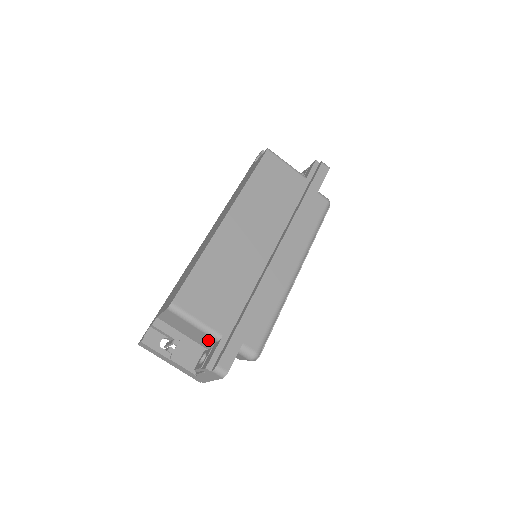
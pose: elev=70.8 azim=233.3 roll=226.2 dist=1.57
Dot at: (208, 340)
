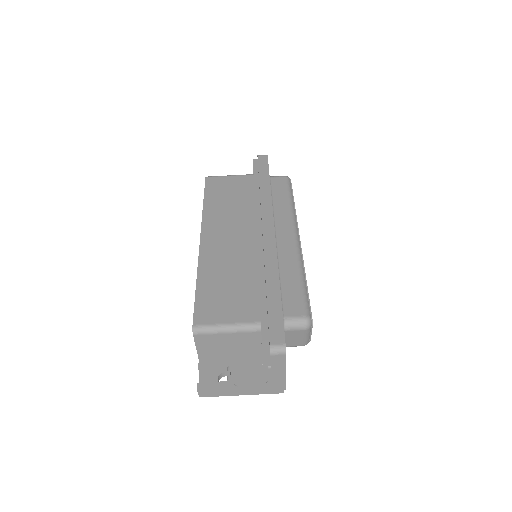
Dot at: (254, 340)
